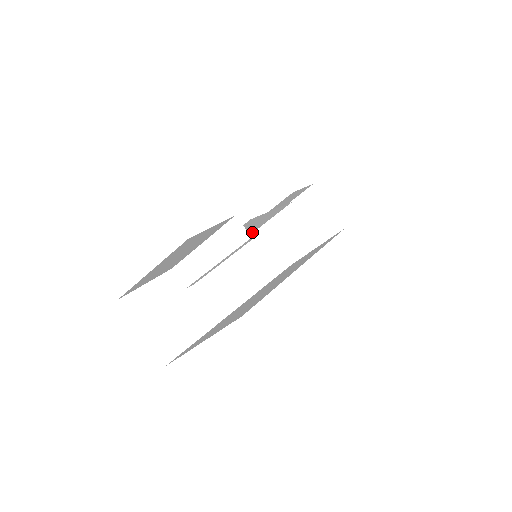
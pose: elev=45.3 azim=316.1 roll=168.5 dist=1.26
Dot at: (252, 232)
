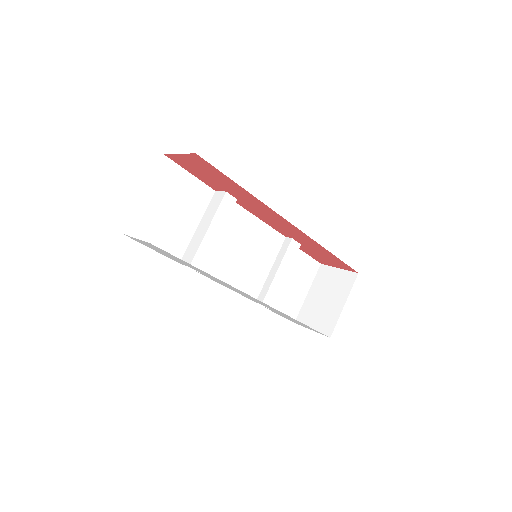
Dot at: (264, 278)
